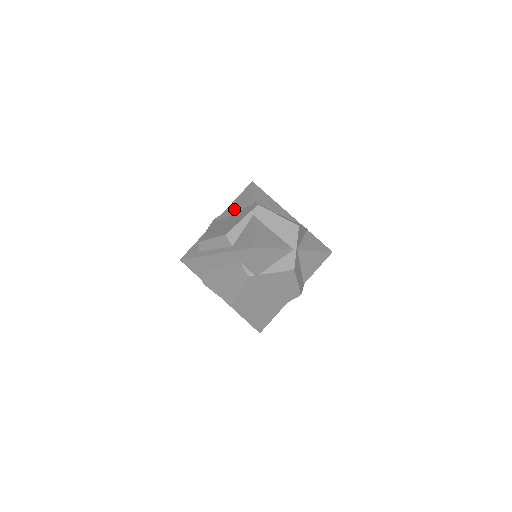
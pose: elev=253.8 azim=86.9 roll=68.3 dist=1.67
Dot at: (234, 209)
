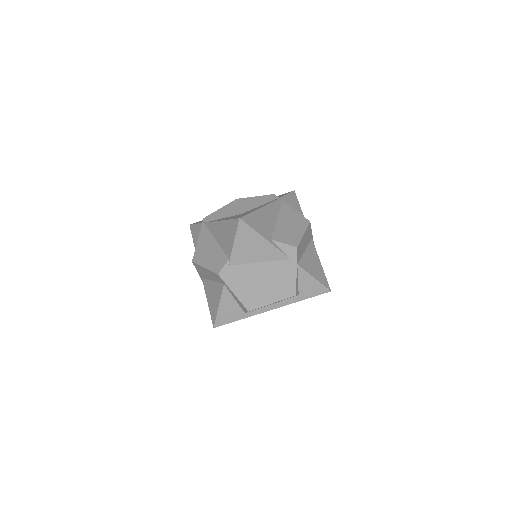
Dot at: occluded
